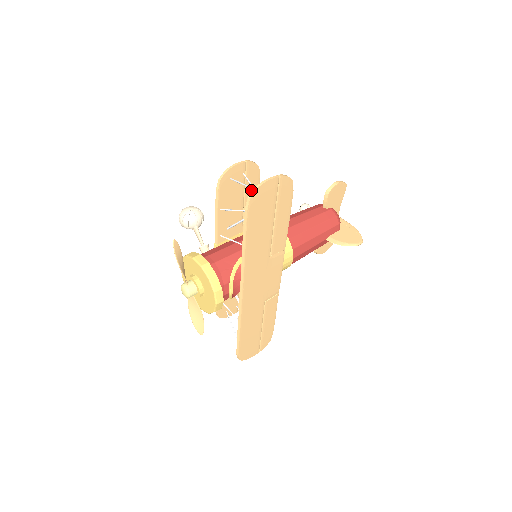
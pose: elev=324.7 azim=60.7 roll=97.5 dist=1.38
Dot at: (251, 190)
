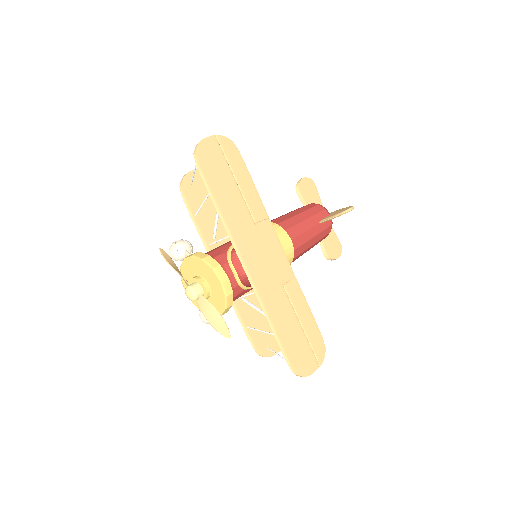
Dot at: occluded
